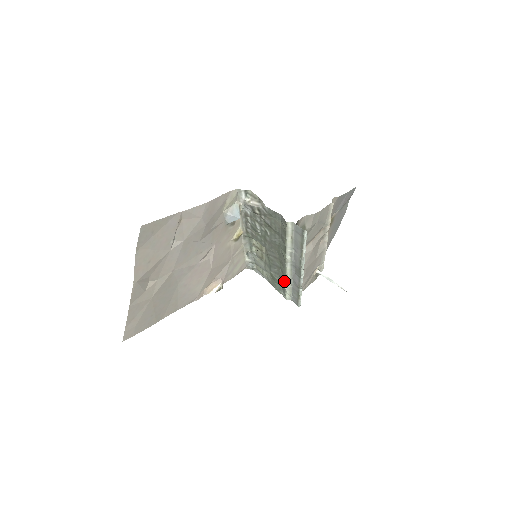
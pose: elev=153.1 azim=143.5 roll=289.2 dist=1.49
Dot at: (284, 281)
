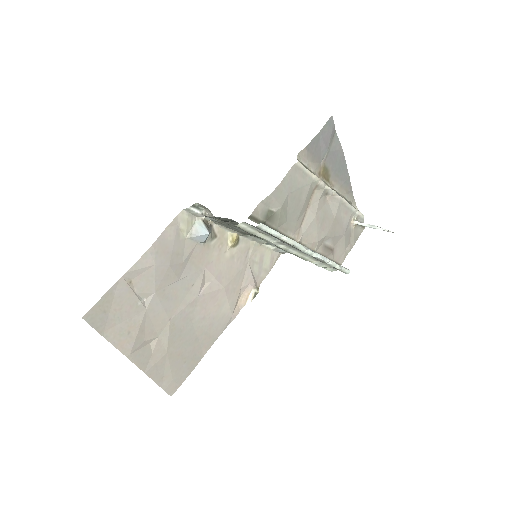
Dot at: (309, 261)
